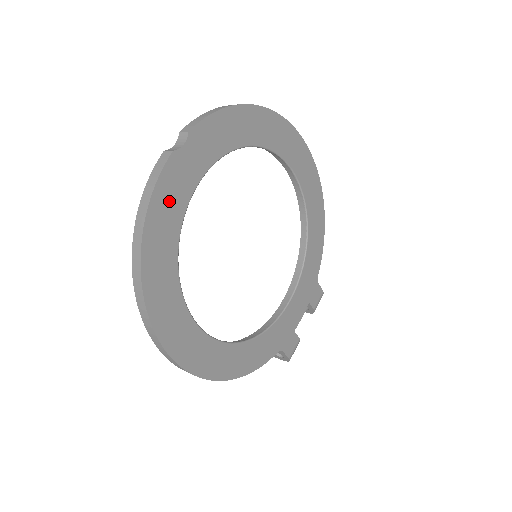
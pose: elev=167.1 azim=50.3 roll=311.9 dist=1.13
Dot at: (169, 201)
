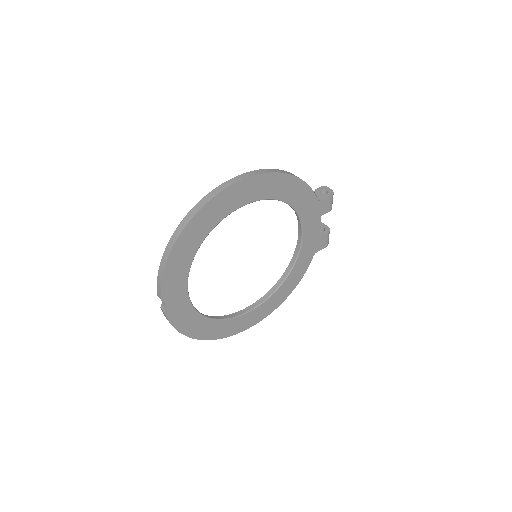
Dot at: (184, 319)
